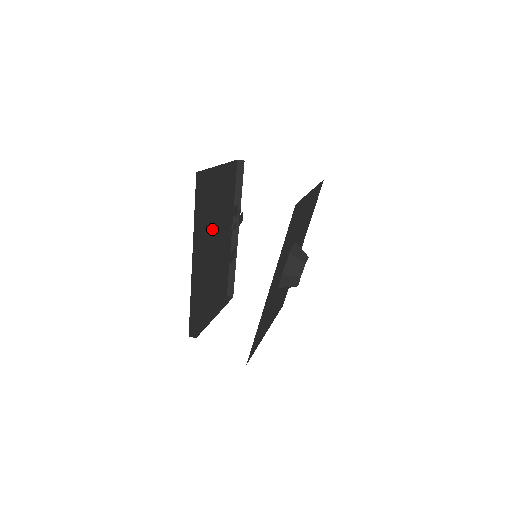
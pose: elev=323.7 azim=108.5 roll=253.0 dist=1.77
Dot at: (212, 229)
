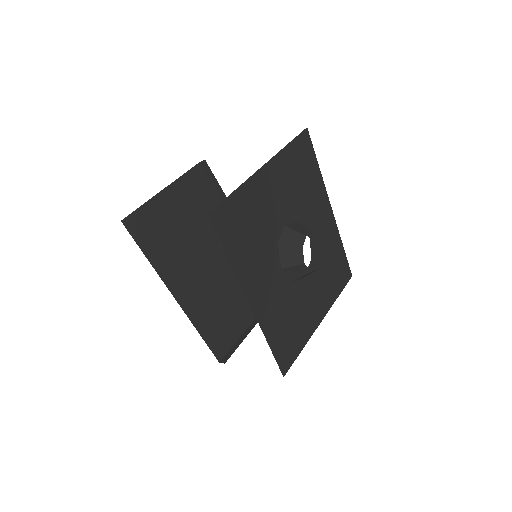
Dot at: (195, 251)
